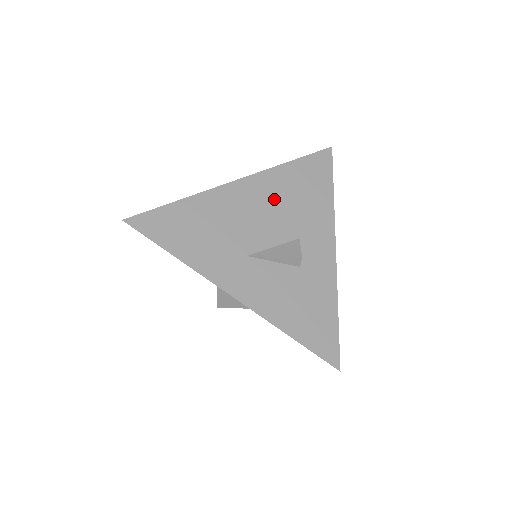
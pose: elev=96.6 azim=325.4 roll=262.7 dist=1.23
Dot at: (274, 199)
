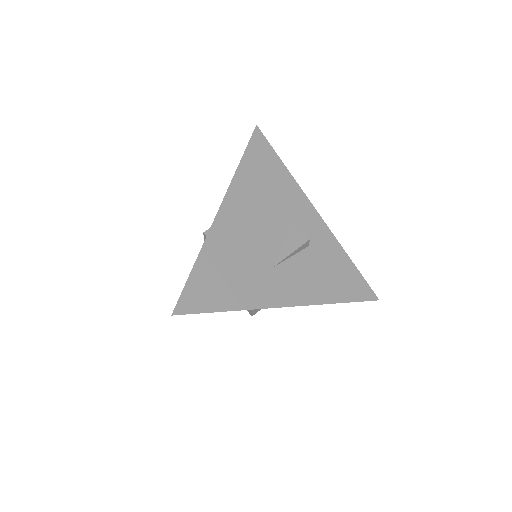
Dot at: (254, 205)
